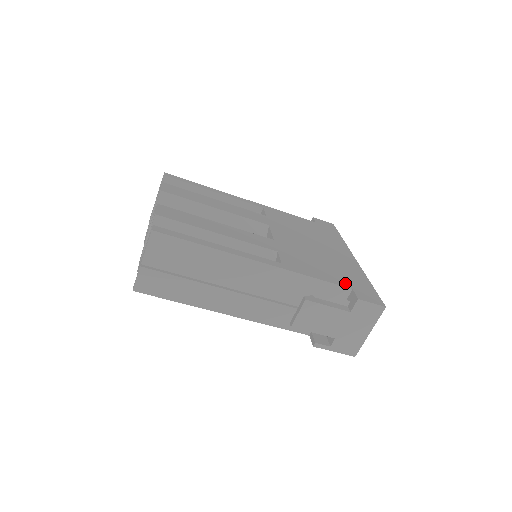
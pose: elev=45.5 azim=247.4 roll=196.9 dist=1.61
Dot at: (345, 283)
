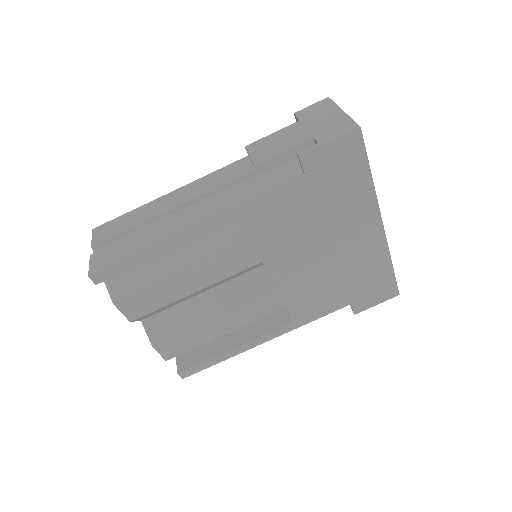
Dot at: occluded
